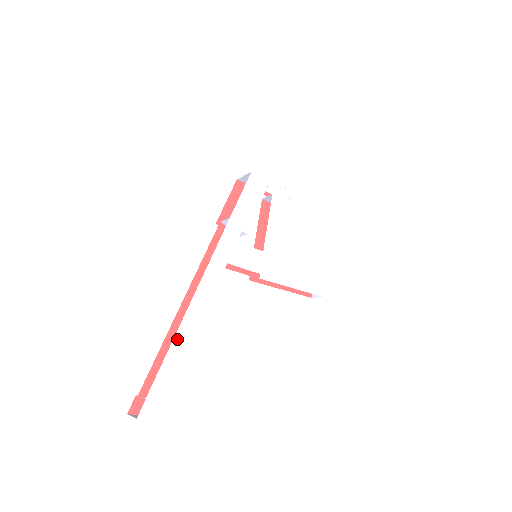
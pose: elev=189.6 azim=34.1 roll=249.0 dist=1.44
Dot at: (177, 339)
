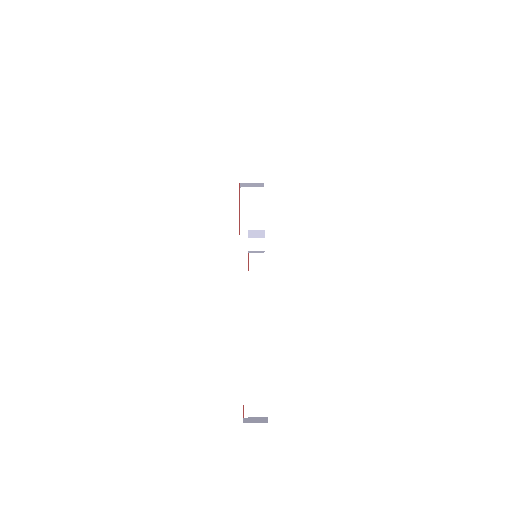
Dot at: occluded
